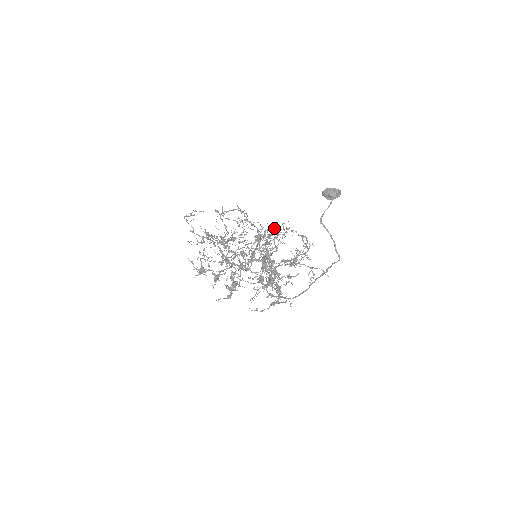
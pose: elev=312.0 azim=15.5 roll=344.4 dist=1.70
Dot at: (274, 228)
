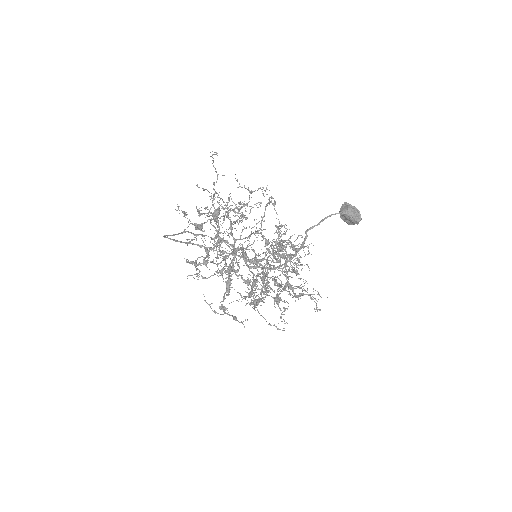
Dot at: (285, 232)
